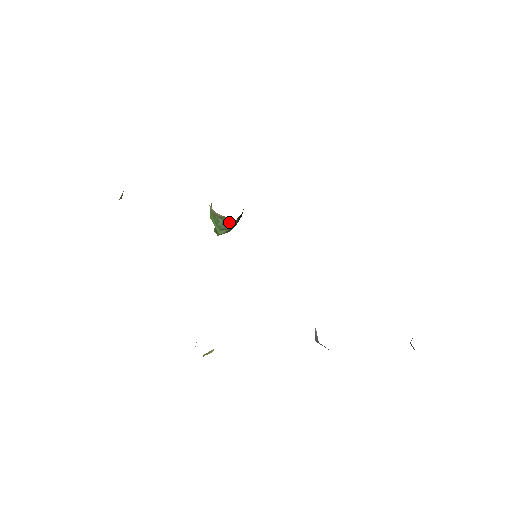
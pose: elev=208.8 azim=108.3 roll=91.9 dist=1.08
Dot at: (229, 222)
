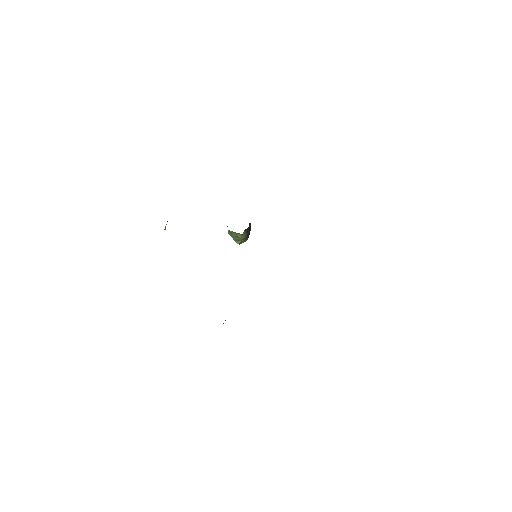
Dot at: (239, 235)
